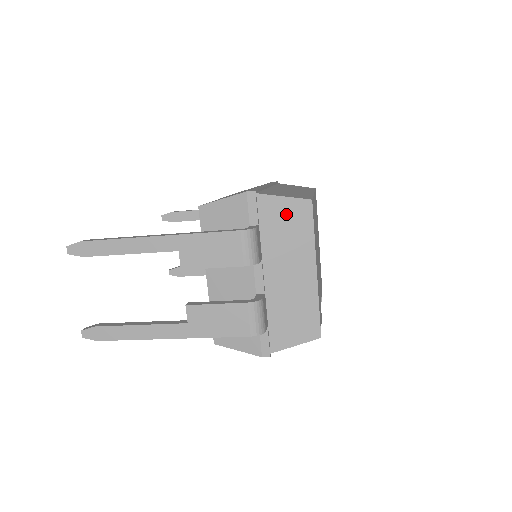
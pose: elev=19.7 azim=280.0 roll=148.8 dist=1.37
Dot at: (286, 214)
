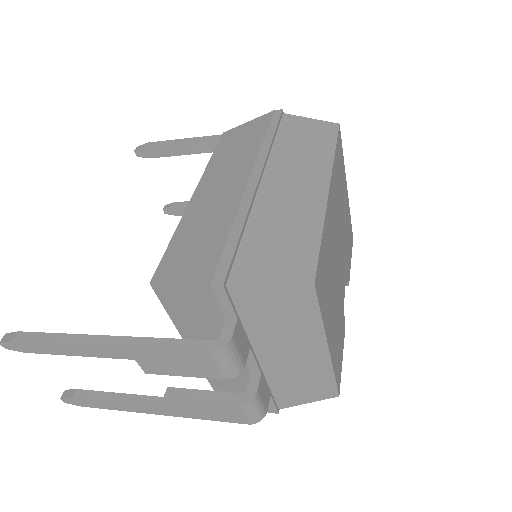
Dot at: (276, 302)
